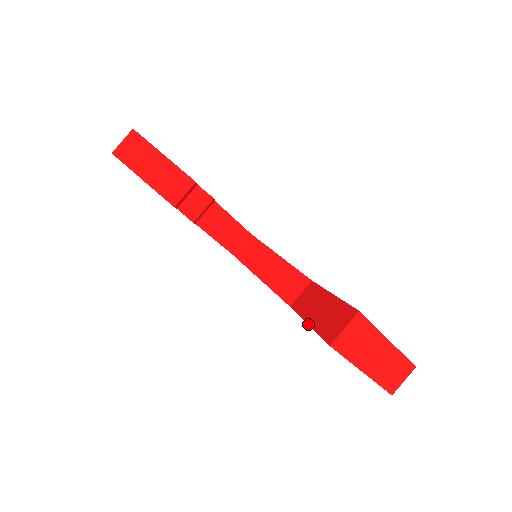
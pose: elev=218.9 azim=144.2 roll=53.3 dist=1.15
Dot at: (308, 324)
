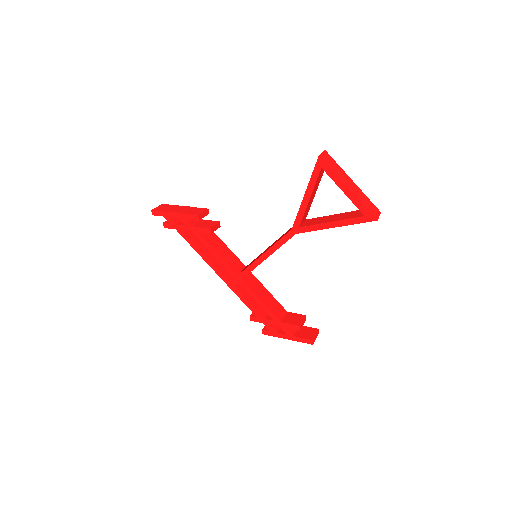
Dot at: (305, 191)
